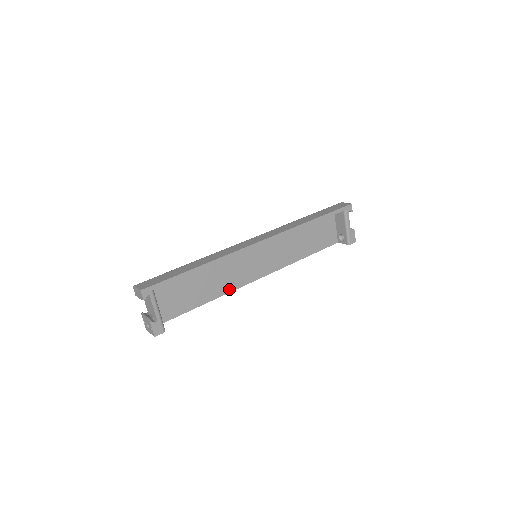
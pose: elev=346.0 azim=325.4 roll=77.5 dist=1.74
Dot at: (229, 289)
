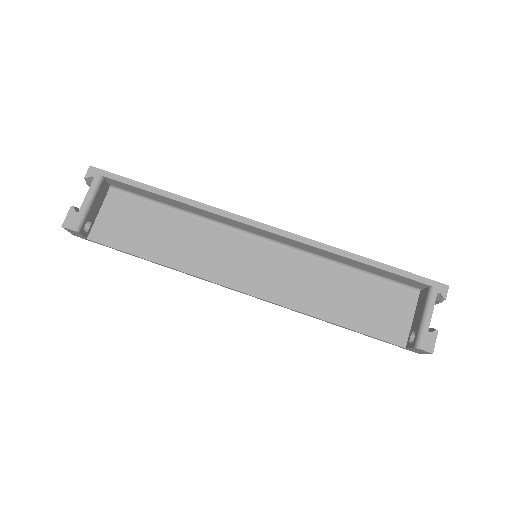
Dot at: (195, 270)
